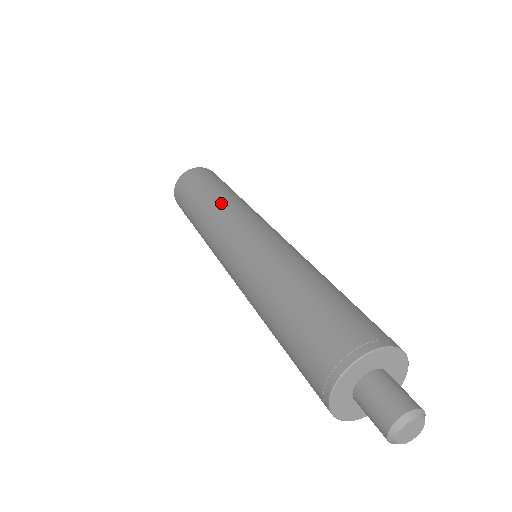
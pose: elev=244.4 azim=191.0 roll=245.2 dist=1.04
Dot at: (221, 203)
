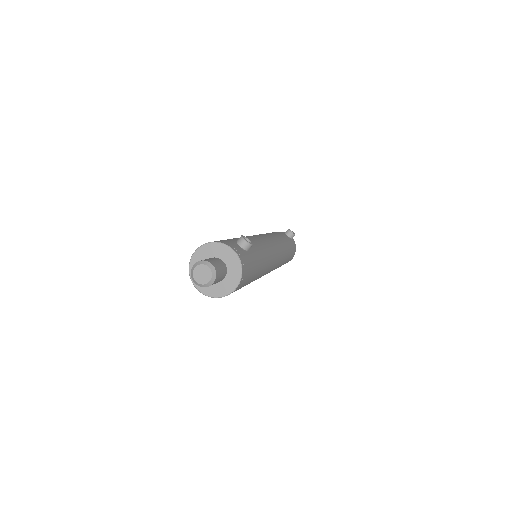
Dot at: occluded
